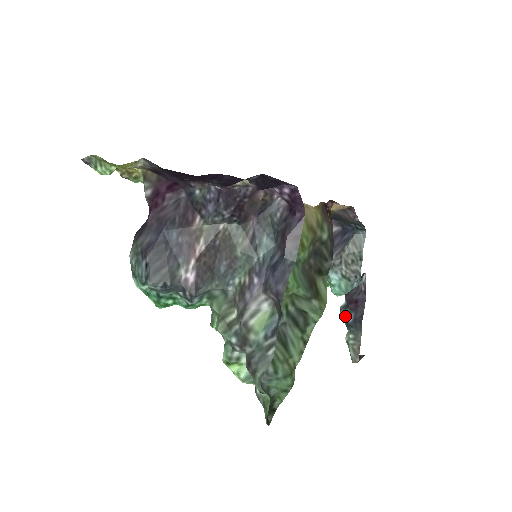
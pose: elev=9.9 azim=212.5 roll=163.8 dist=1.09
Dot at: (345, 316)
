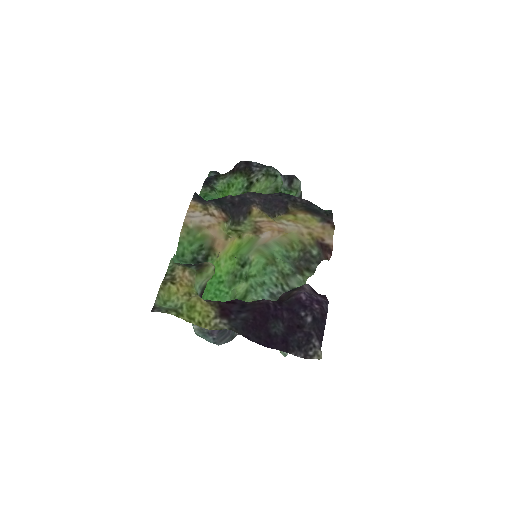
Dot at: occluded
